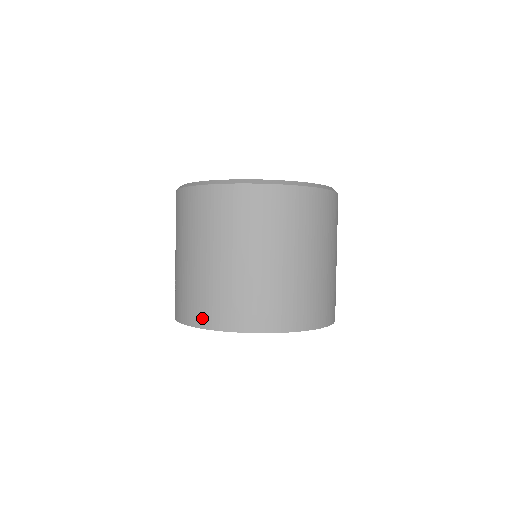
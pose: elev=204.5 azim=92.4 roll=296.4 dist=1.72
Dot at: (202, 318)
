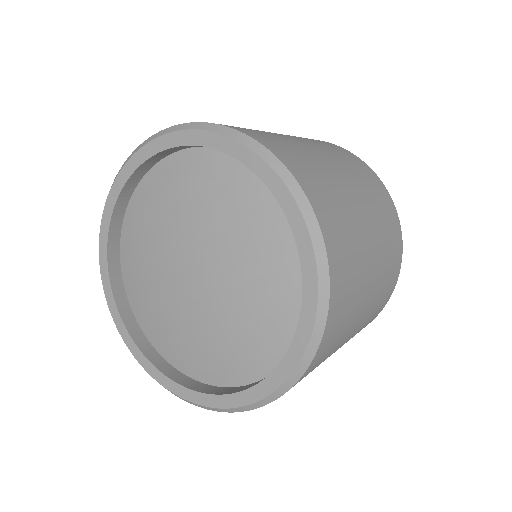
Dot at: occluded
